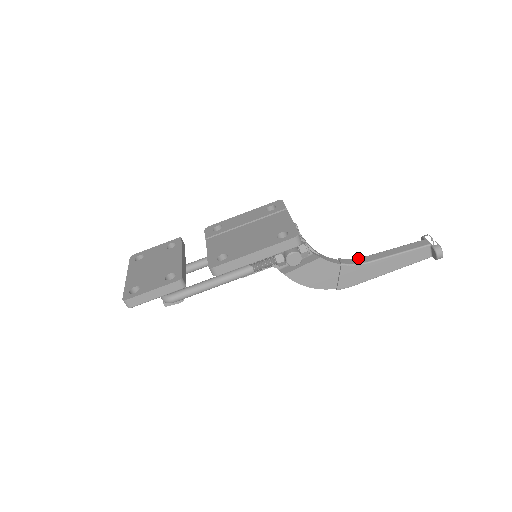
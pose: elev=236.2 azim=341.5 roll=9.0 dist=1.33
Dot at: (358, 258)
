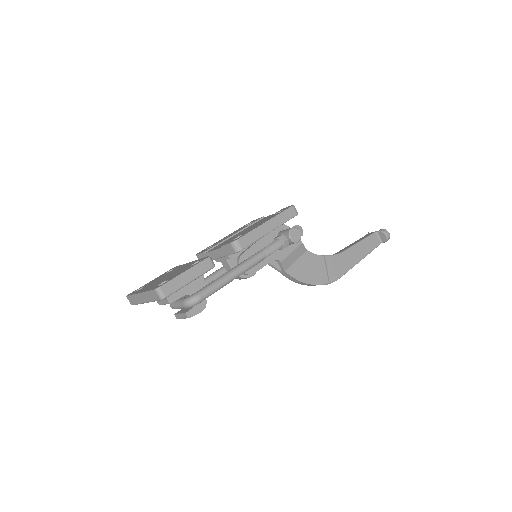
Dot at: occluded
